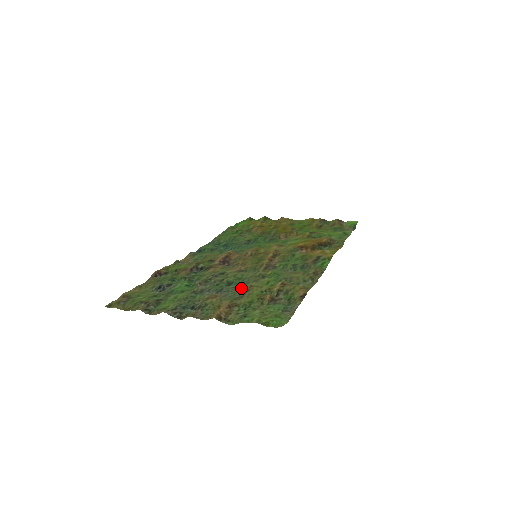
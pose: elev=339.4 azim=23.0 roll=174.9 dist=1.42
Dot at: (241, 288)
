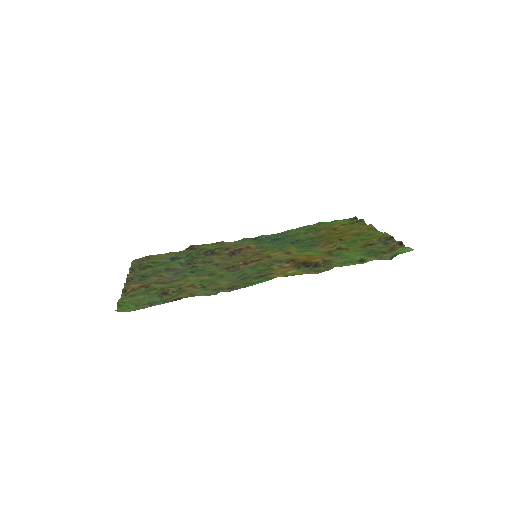
Dot at: occluded
